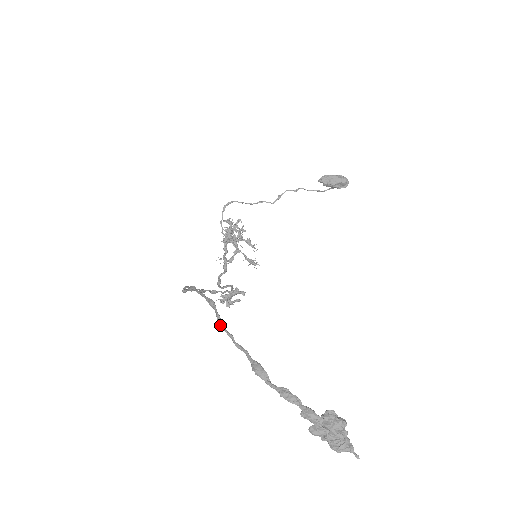
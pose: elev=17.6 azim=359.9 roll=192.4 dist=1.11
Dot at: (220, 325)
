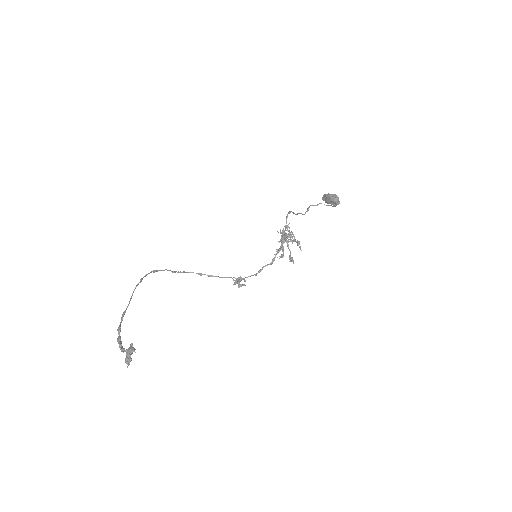
Dot at: (133, 291)
